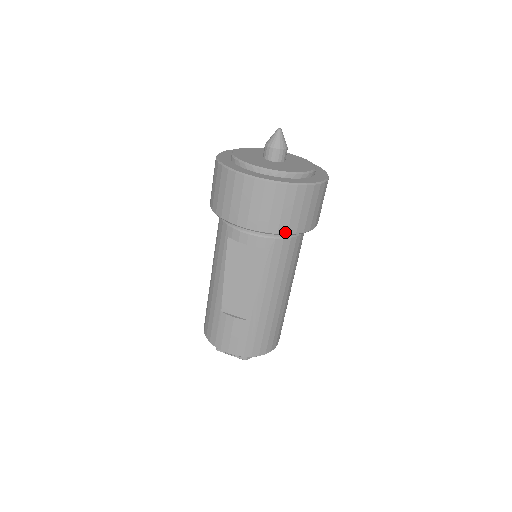
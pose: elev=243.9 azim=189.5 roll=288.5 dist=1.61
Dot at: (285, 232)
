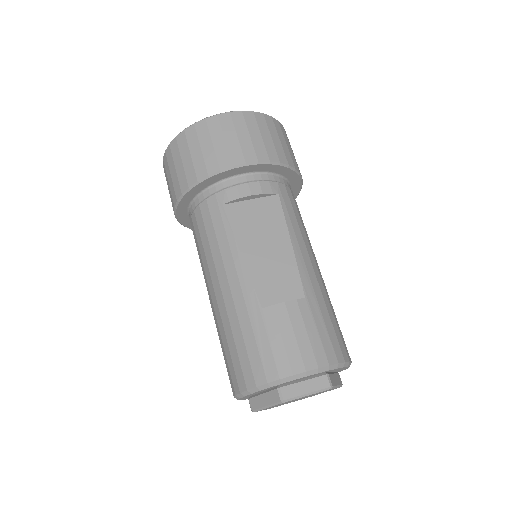
Dot at: (286, 162)
